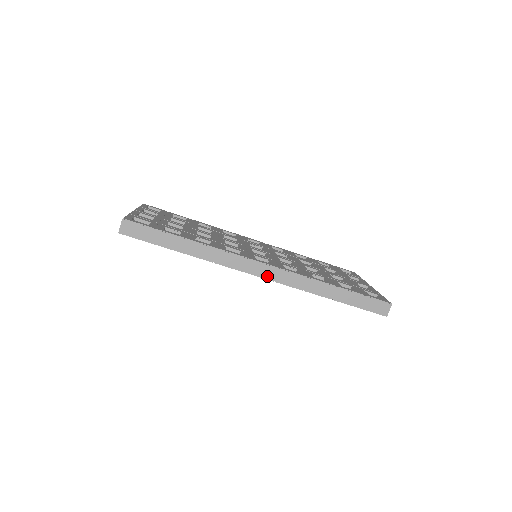
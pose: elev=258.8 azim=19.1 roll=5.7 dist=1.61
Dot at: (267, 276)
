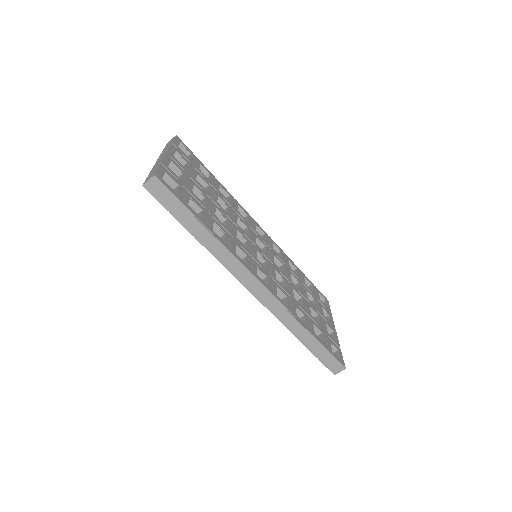
Dot at: (258, 295)
